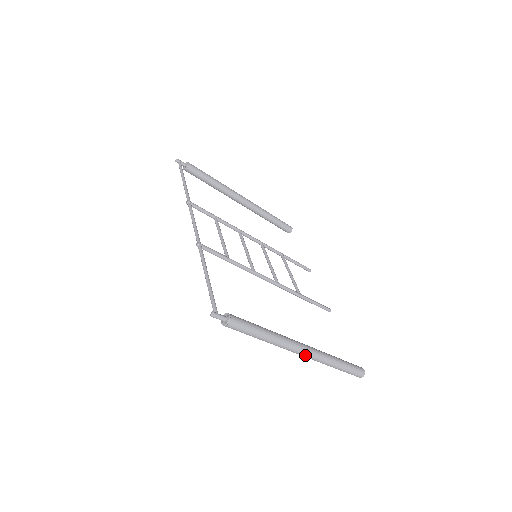
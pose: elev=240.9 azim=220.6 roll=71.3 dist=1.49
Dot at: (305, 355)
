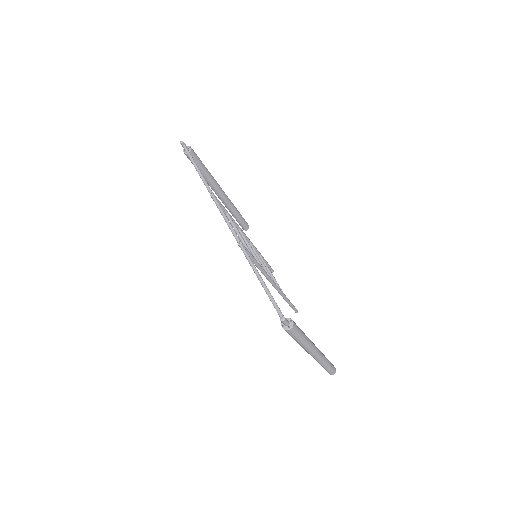
Dot at: (316, 356)
